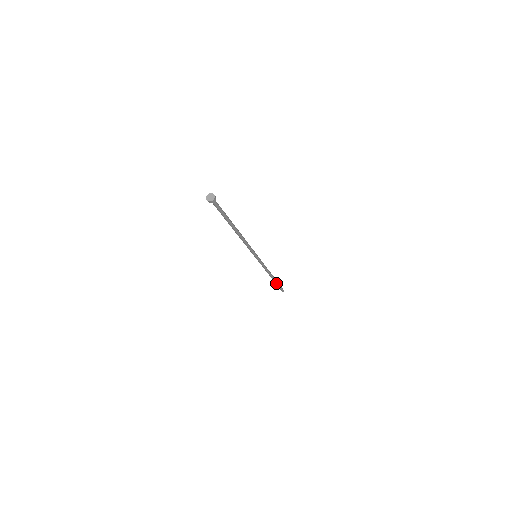
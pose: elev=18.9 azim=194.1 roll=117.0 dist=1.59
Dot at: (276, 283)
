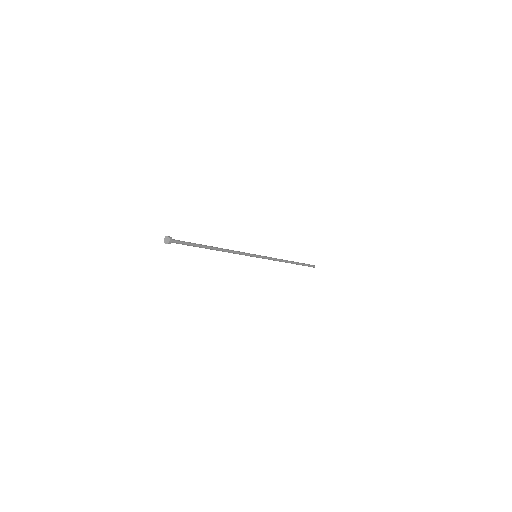
Dot at: occluded
